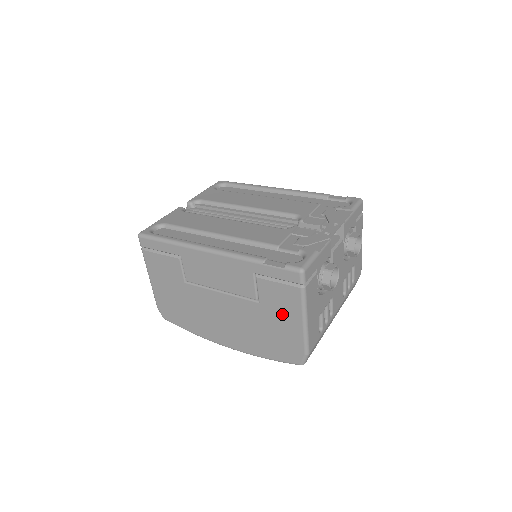
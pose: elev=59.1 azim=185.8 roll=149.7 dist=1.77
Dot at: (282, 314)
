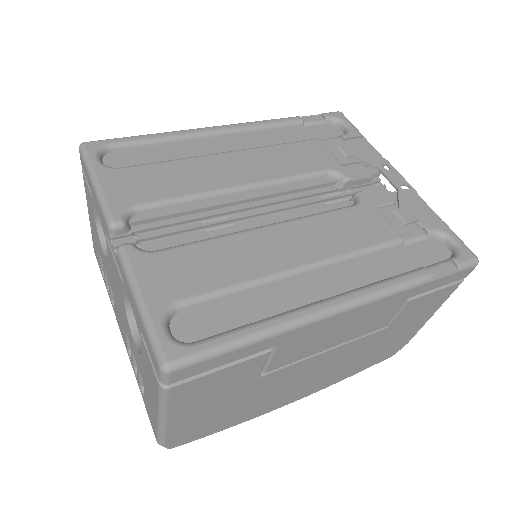
Dot at: (412, 322)
